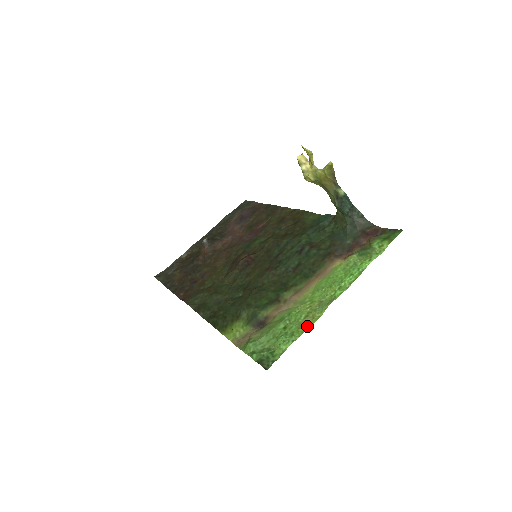
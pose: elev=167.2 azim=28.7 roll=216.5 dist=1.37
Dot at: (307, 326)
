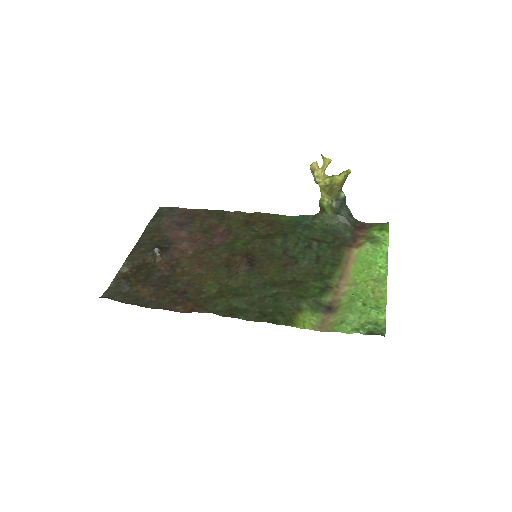
Dot at: (384, 298)
